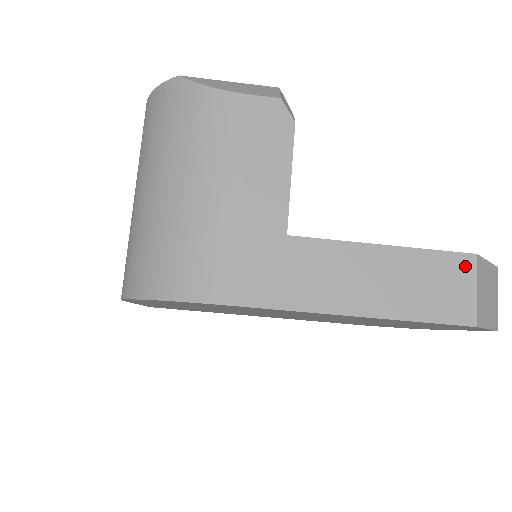
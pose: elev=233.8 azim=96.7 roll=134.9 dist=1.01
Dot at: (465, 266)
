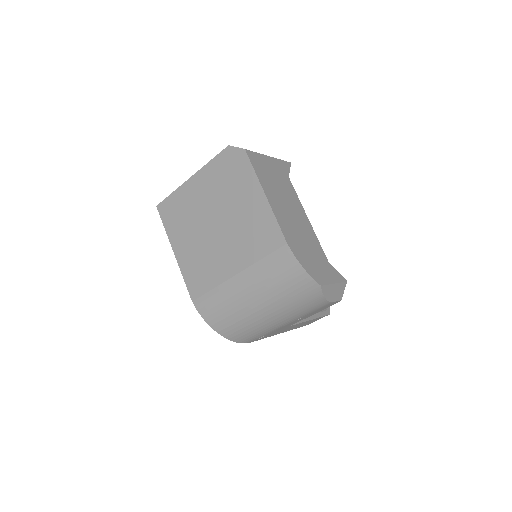
Dot at: occluded
